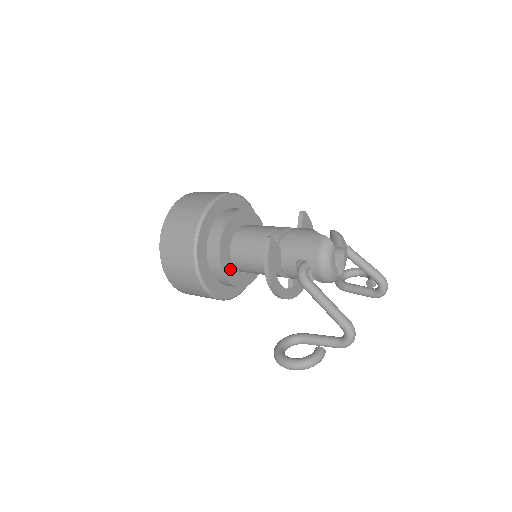
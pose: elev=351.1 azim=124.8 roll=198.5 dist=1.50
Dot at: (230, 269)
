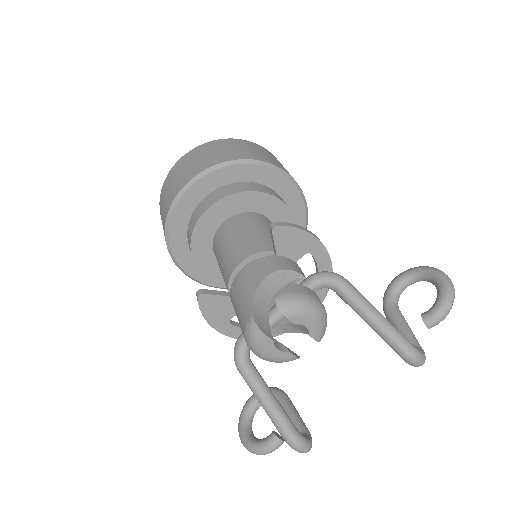
Dot at: occluded
